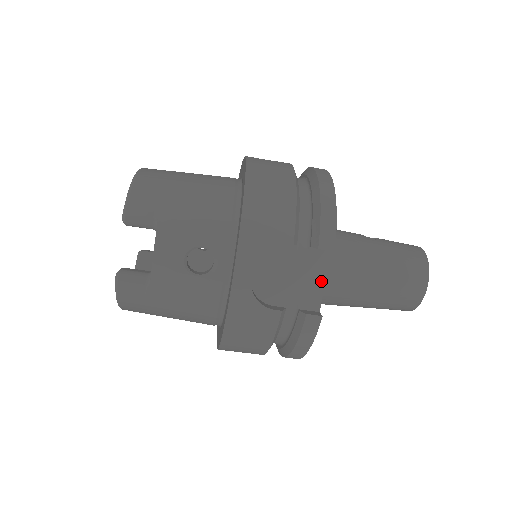
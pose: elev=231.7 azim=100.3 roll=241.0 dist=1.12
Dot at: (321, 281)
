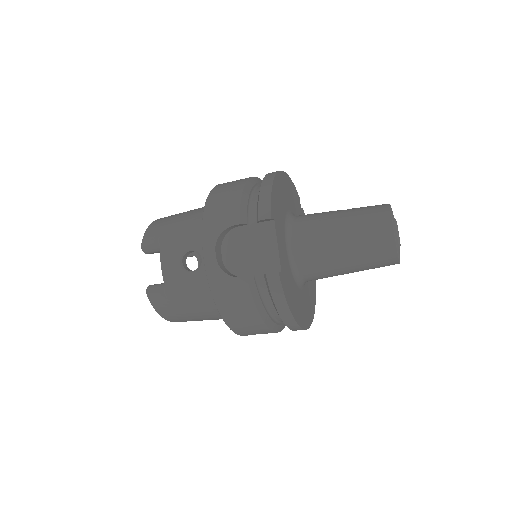
Dot at: (274, 247)
